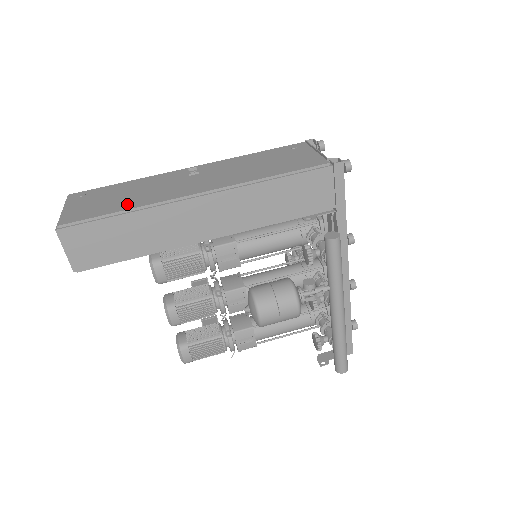
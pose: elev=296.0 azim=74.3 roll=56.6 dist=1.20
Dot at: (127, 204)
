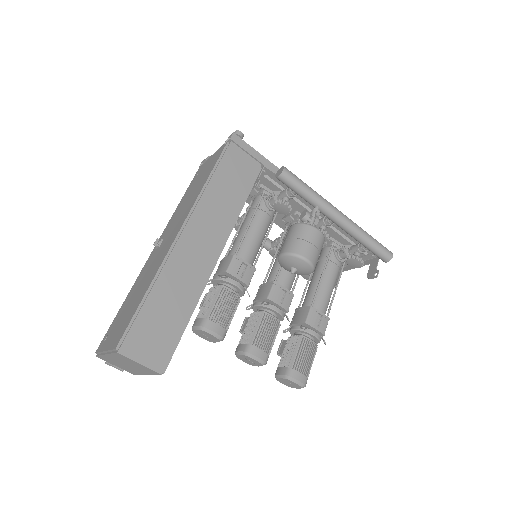
Dot at: (144, 290)
